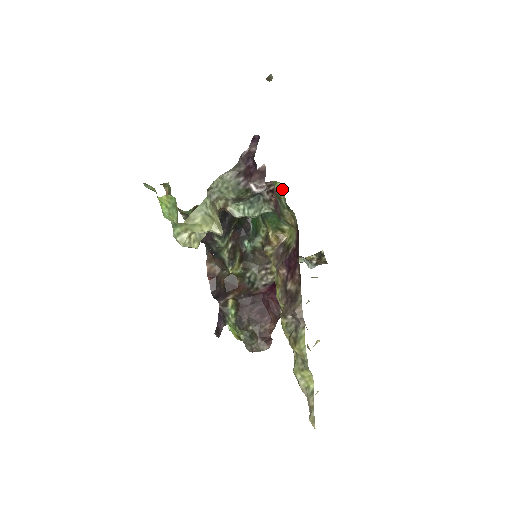
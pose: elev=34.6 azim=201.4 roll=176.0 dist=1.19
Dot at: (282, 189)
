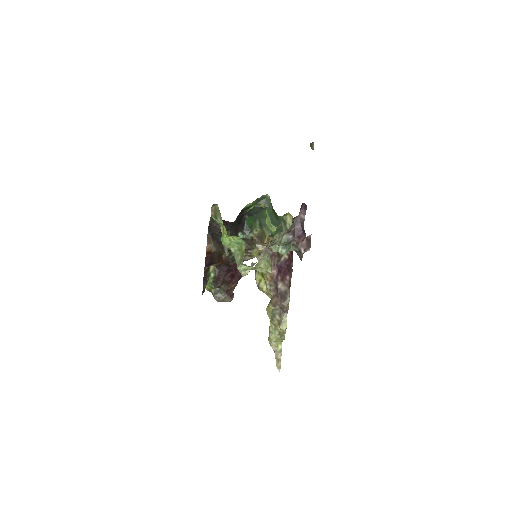
Dot at: (289, 217)
